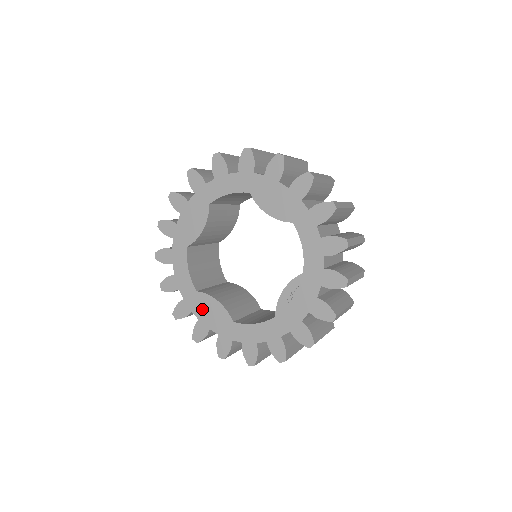
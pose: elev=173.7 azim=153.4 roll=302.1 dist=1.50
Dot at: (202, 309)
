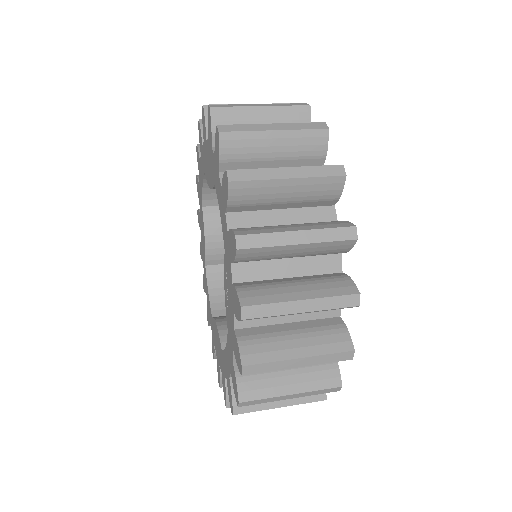
Dot at: (215, 339)
